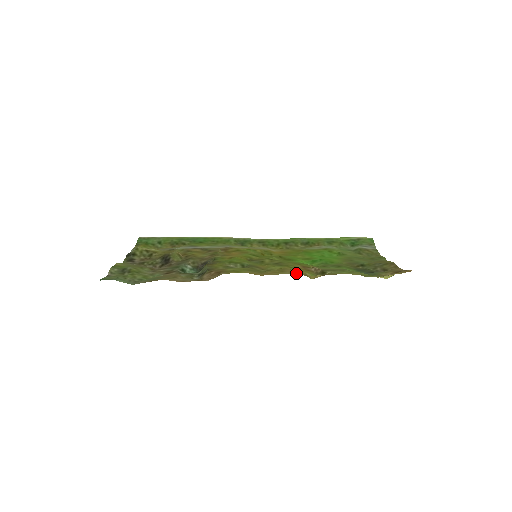
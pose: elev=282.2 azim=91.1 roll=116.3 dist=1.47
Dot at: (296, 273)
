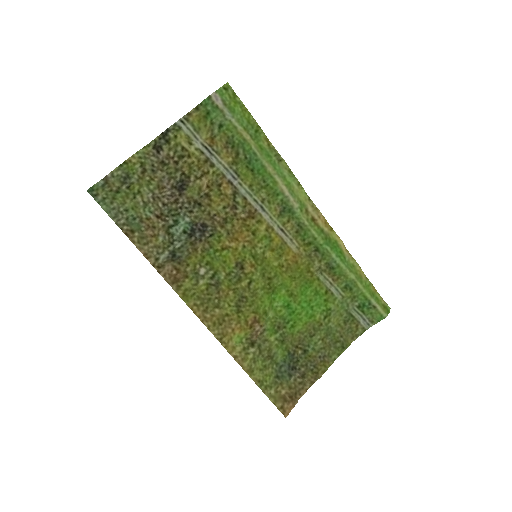
Dot at: (222, 338)
